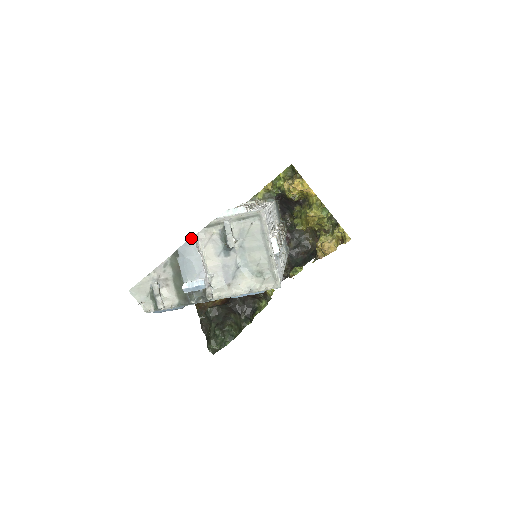
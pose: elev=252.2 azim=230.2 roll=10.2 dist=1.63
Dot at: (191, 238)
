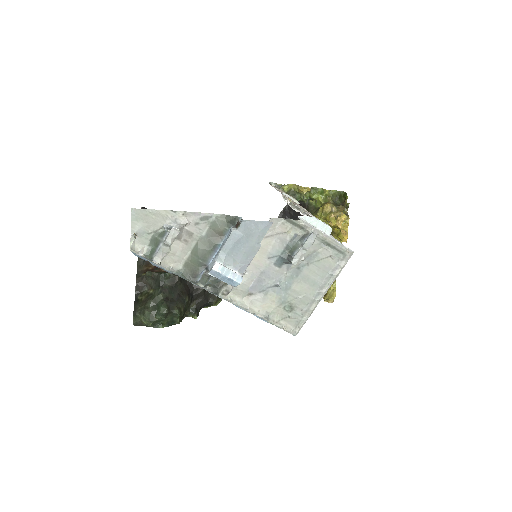
Dot at: (269, 222)
